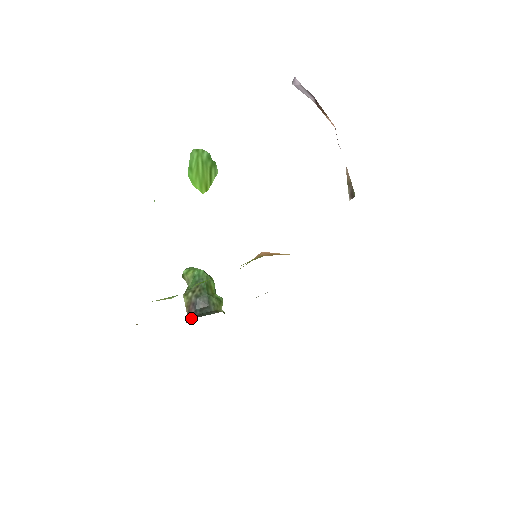
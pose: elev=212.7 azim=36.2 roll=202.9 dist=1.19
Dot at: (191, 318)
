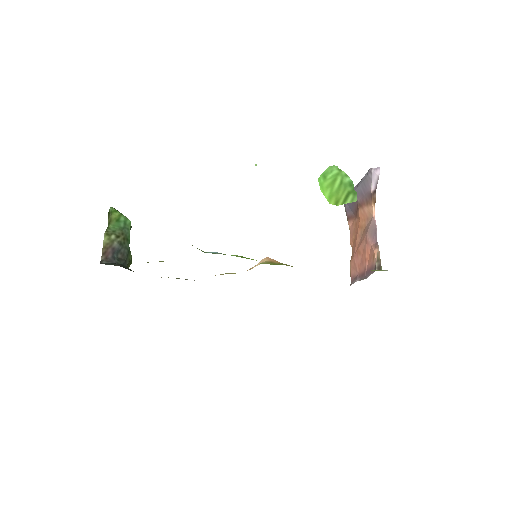
Dot at: (107, 262)
